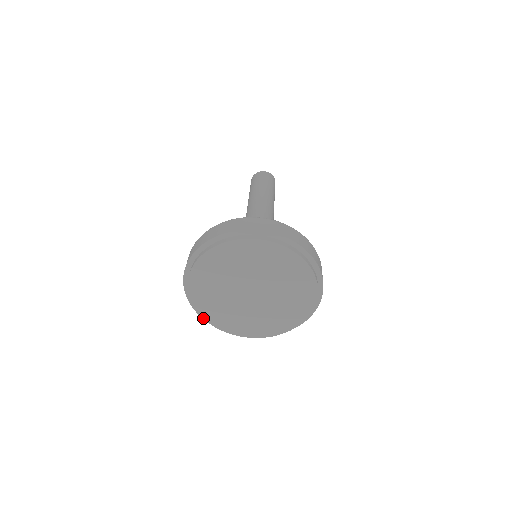
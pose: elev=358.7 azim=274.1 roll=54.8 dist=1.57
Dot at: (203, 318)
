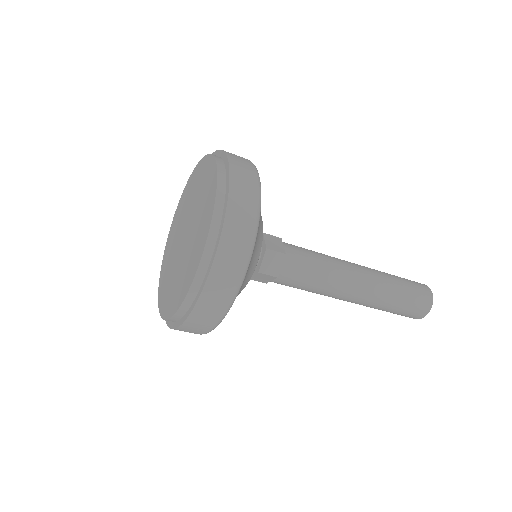
Dot at: (158, 296)
